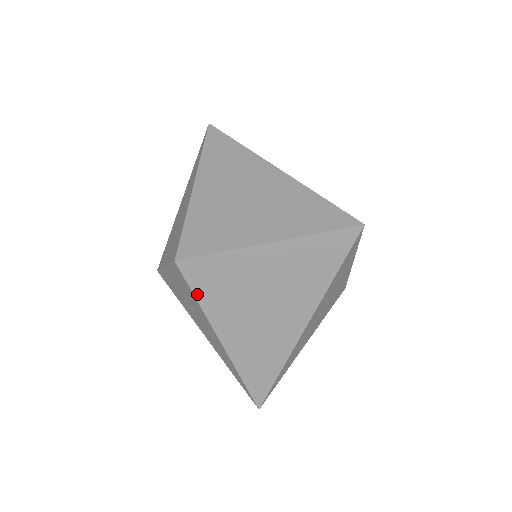
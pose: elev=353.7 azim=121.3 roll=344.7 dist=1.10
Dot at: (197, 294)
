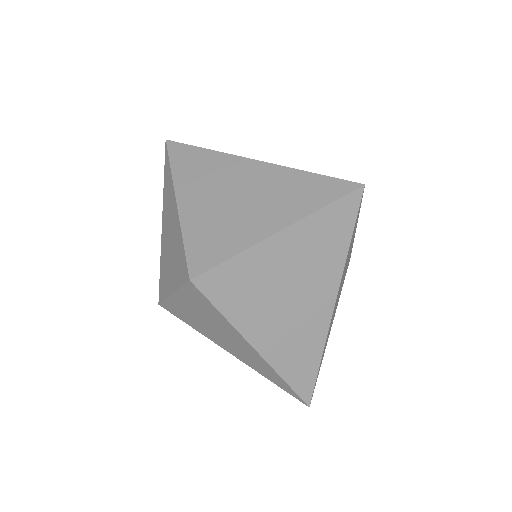
Dot at: (221, 308)
